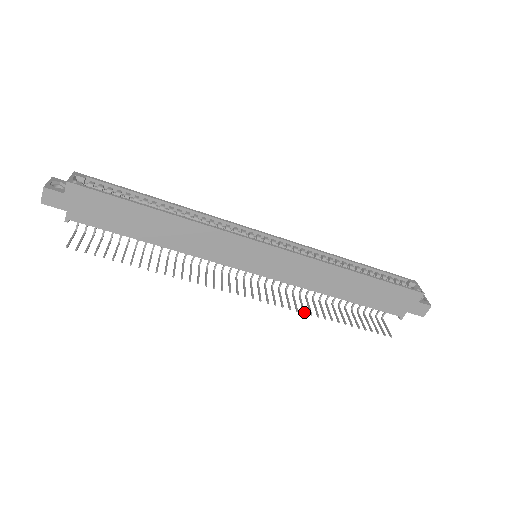
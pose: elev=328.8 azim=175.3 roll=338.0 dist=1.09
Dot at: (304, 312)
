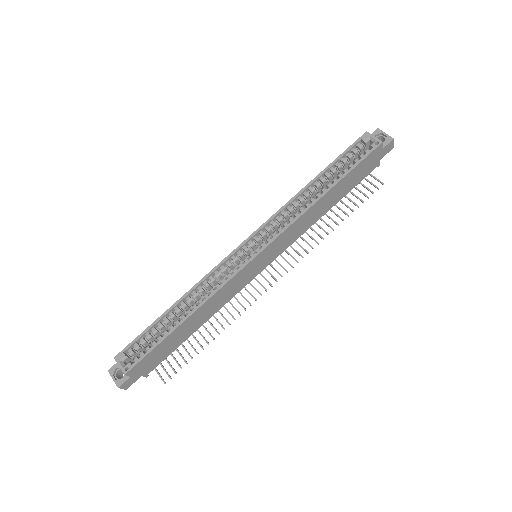
Dot at: (318, 244)
